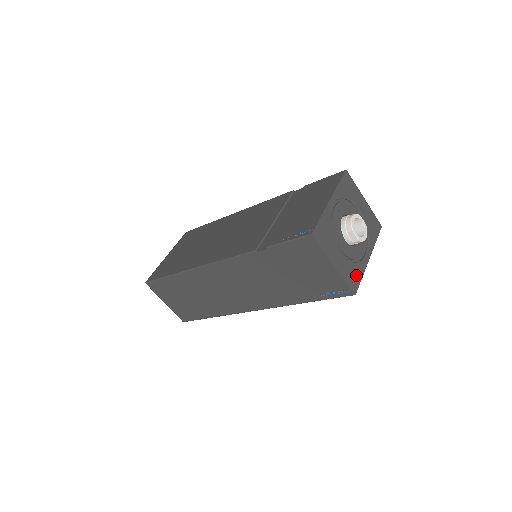
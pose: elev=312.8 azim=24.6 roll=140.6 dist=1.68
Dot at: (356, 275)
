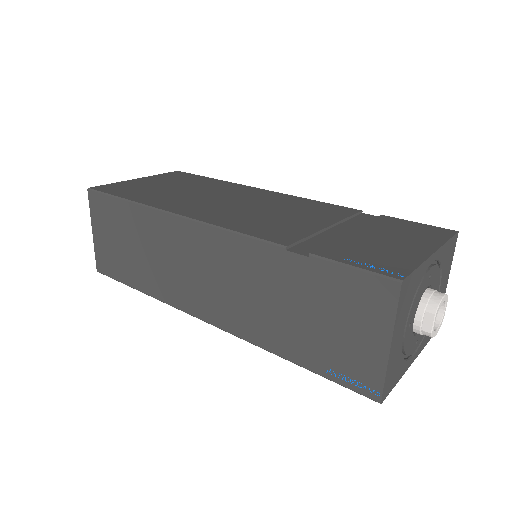
Dot at: (395, 376)
